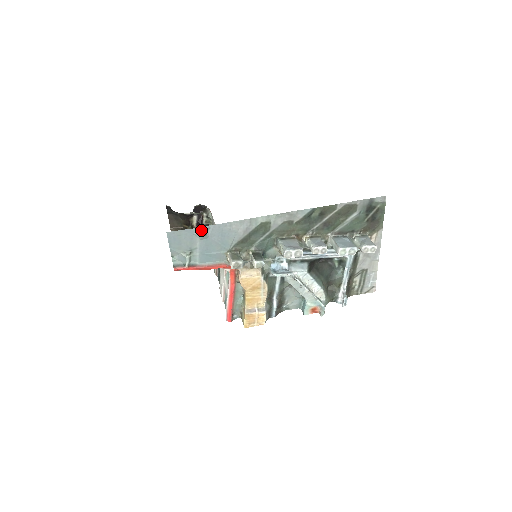
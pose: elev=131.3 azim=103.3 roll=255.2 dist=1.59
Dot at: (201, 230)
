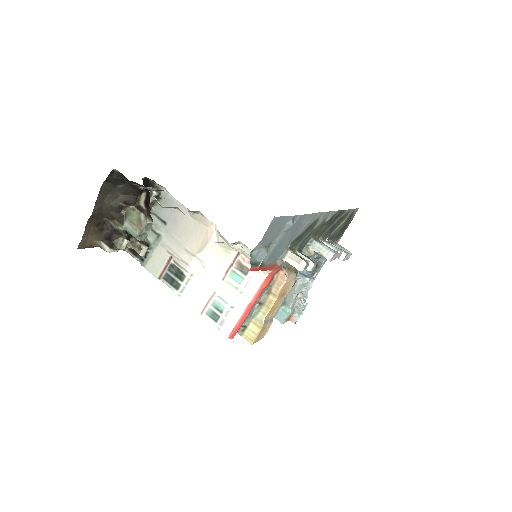
Dot at: (292, 219)
